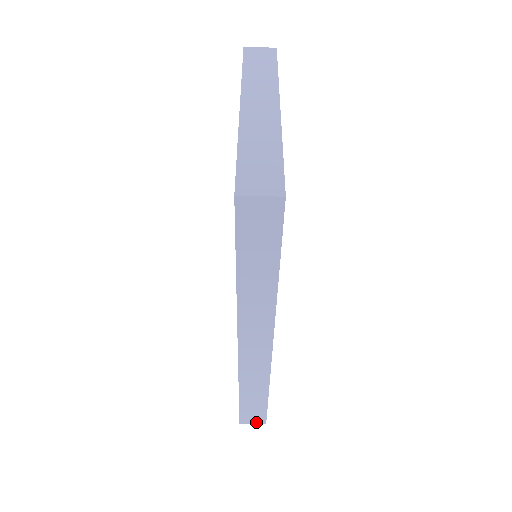
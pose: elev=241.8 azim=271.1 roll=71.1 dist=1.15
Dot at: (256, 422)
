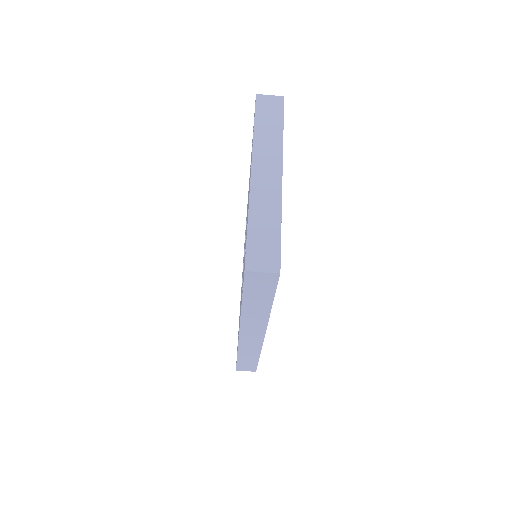
Dot at: (248, 370)
